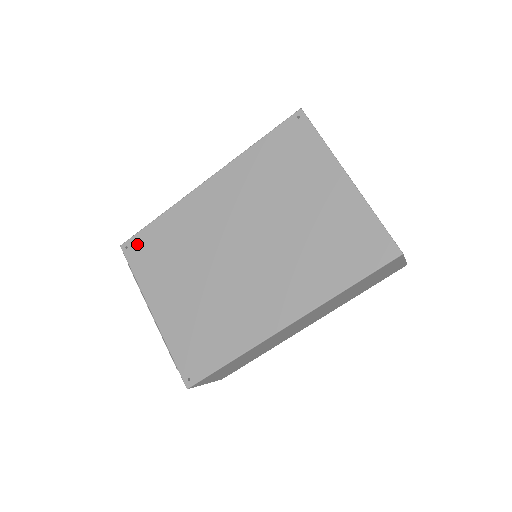
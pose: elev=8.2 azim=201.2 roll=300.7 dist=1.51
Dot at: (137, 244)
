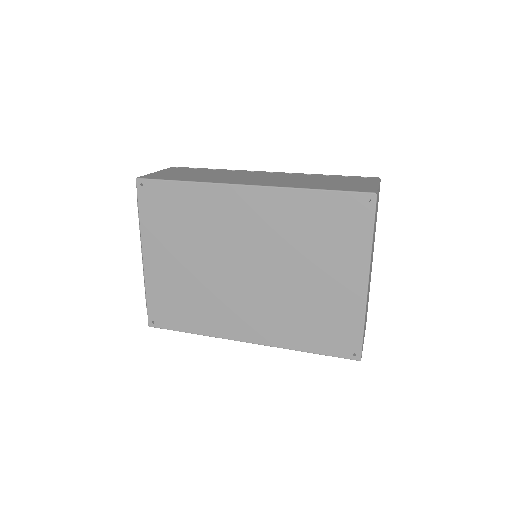
Dot at: (153, 190)
